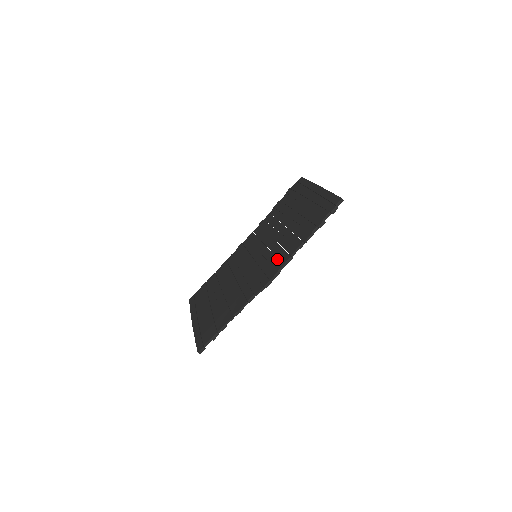
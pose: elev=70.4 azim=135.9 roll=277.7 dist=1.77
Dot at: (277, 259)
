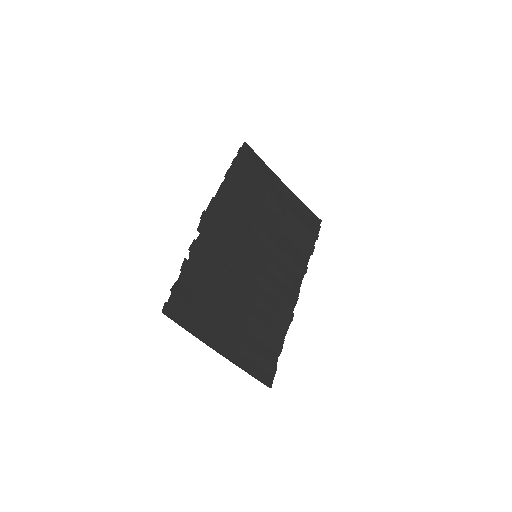
Dot at: (224, 210)
